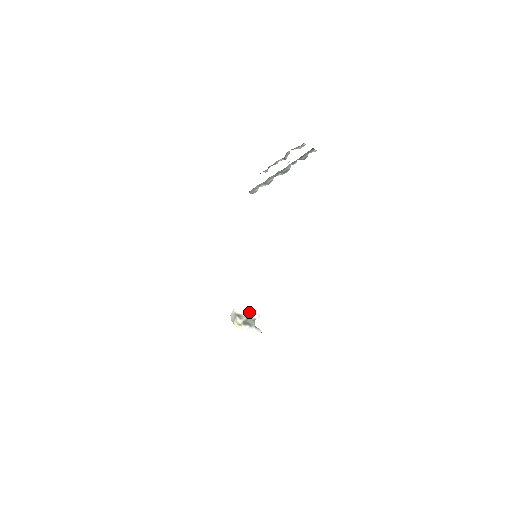
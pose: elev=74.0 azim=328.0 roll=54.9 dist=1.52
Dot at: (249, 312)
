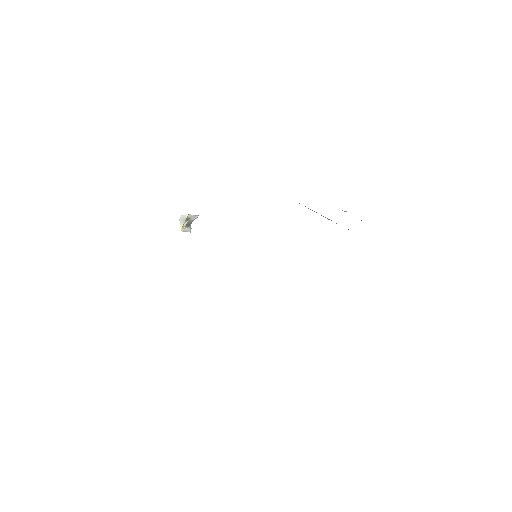
Dot at: (195, 215)
